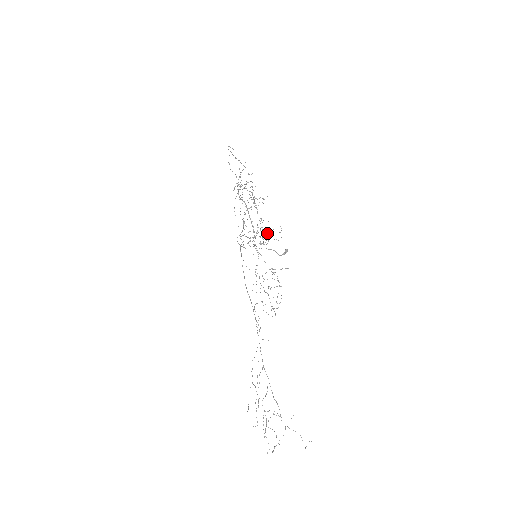
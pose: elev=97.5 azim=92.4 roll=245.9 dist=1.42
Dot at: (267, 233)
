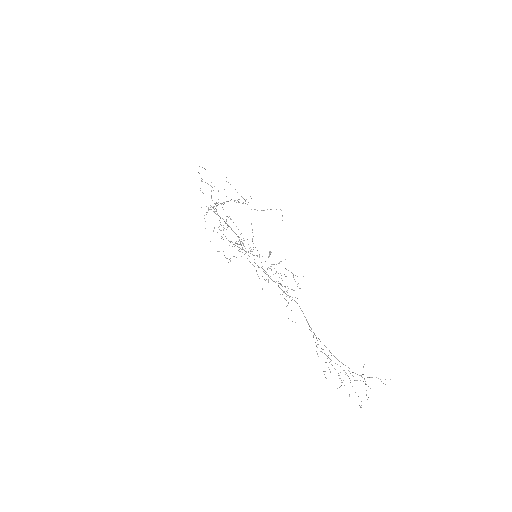
Dot at: occluded
